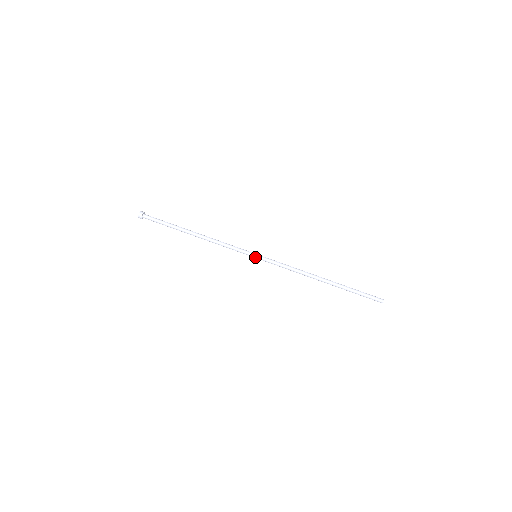
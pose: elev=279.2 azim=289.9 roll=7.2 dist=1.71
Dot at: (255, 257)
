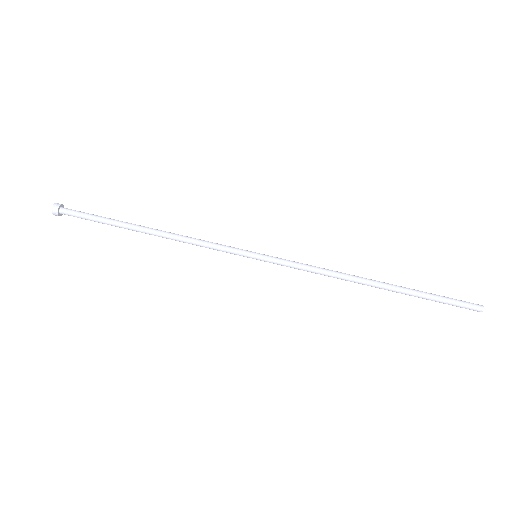
Dot at: (255, 256)
